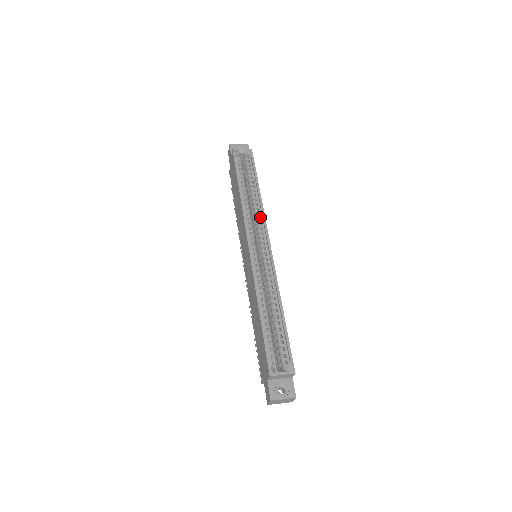
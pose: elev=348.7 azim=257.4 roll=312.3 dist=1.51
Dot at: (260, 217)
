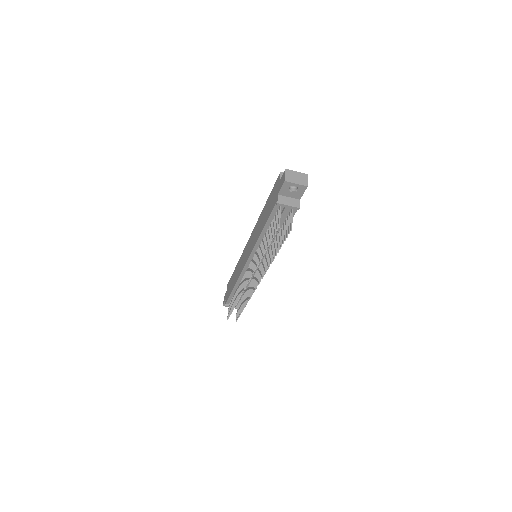
Dot at: occluded
